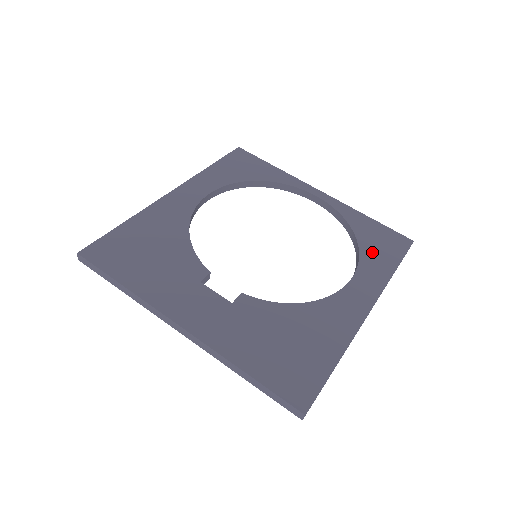
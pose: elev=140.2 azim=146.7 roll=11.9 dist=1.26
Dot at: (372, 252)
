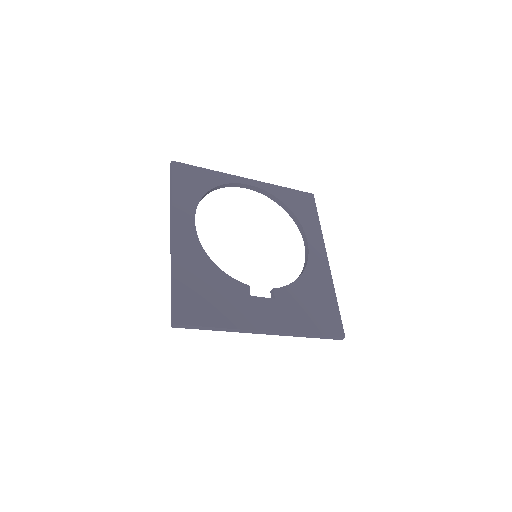
Dot at: (303, 216)
